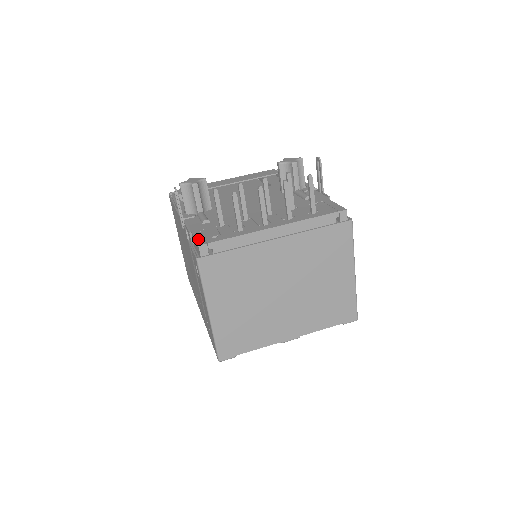
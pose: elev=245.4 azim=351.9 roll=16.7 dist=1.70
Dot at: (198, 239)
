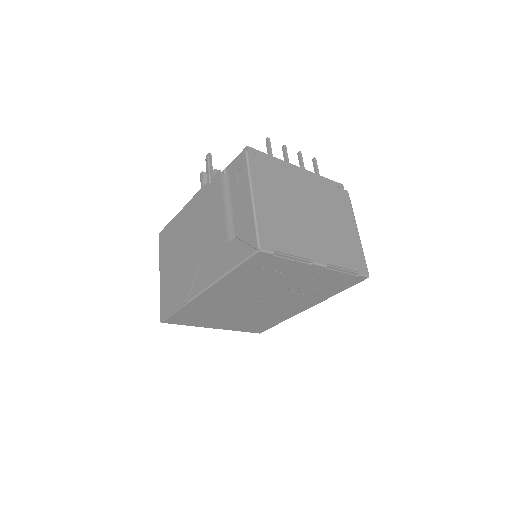
Dot at: (241, 154)
